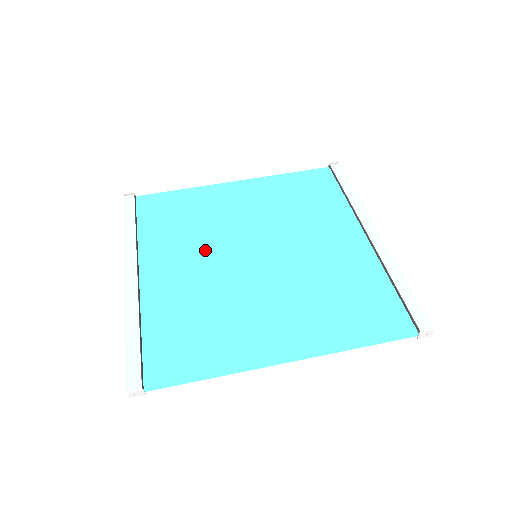
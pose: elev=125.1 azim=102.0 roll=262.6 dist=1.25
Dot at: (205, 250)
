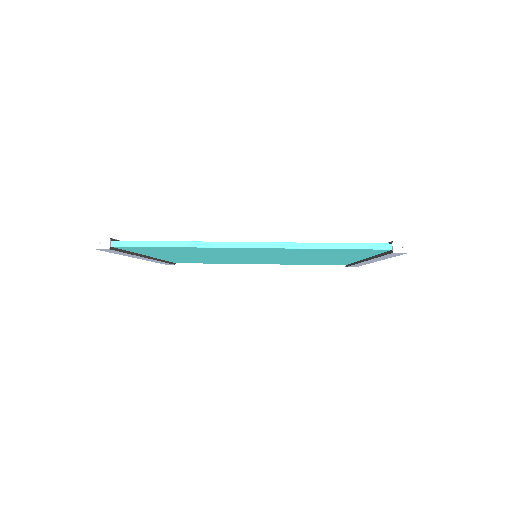
Dot at: occluded
